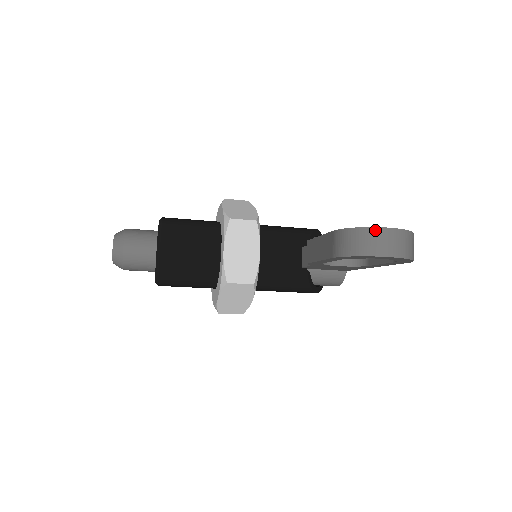
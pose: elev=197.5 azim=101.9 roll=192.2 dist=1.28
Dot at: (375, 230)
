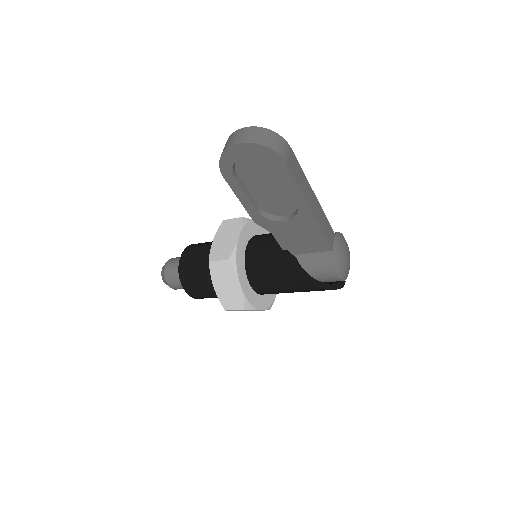
Dot at: (232, 134)
